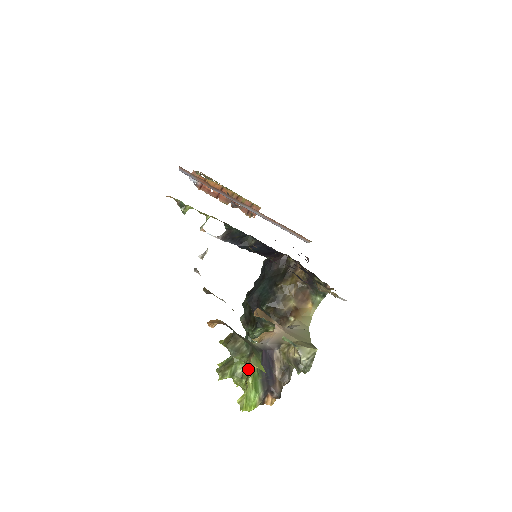
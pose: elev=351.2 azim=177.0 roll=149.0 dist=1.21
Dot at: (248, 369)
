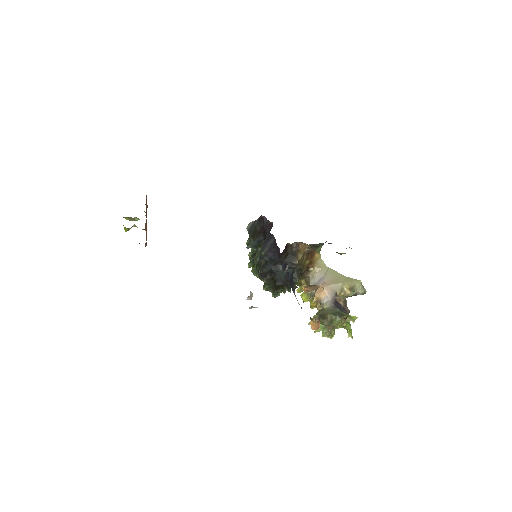
Dot at: occluded
